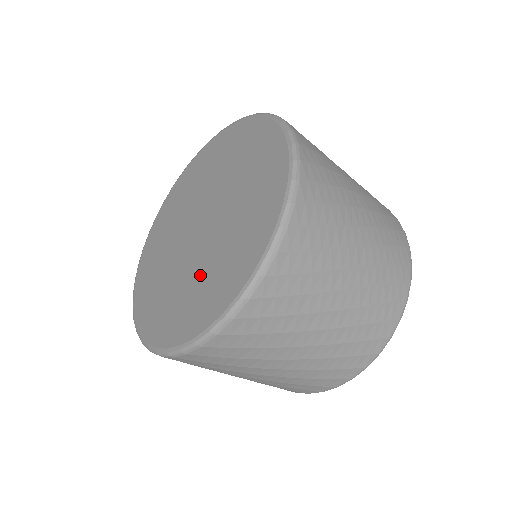
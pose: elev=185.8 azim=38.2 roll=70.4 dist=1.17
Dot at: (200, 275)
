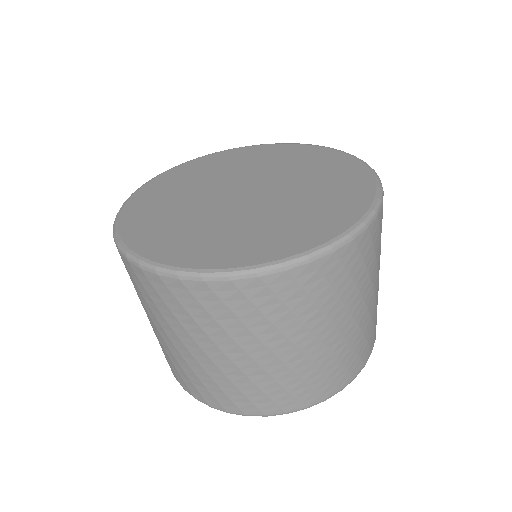
Dot at: (266, 220)
